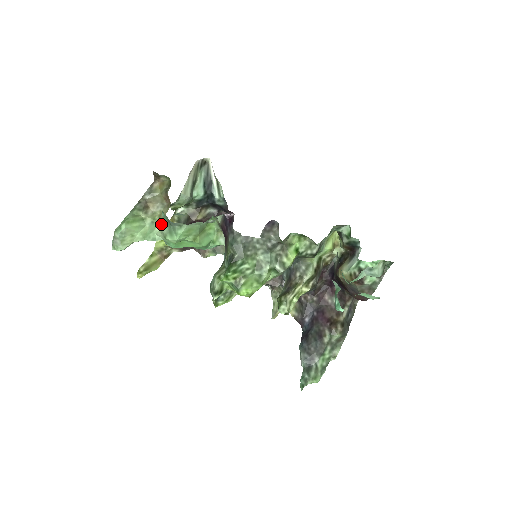
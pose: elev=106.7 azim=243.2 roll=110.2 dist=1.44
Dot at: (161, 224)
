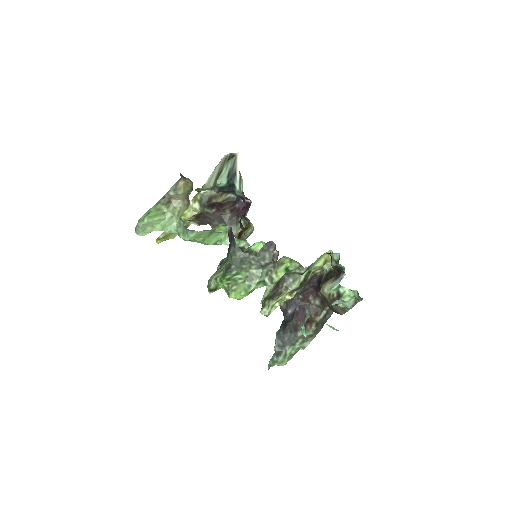
Dot at: (178, 221)
